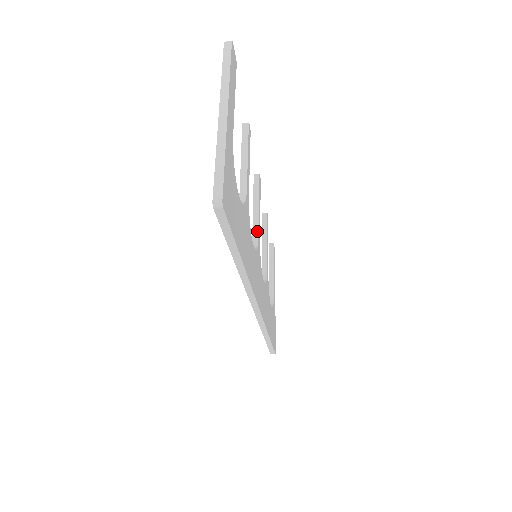
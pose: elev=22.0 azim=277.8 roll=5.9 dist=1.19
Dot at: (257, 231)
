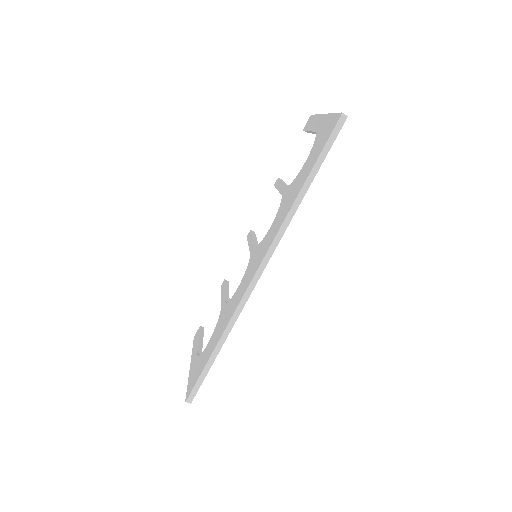
Dot at: occluded
